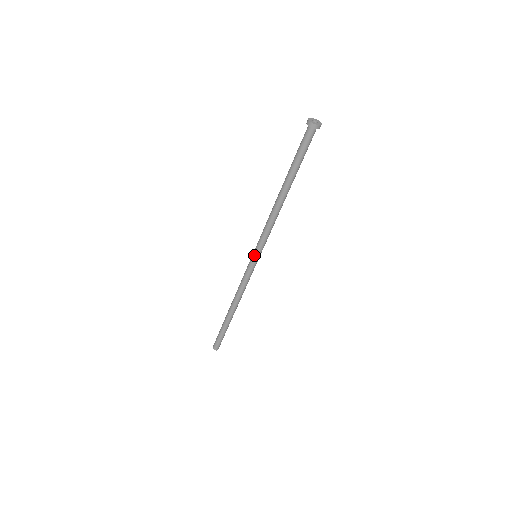
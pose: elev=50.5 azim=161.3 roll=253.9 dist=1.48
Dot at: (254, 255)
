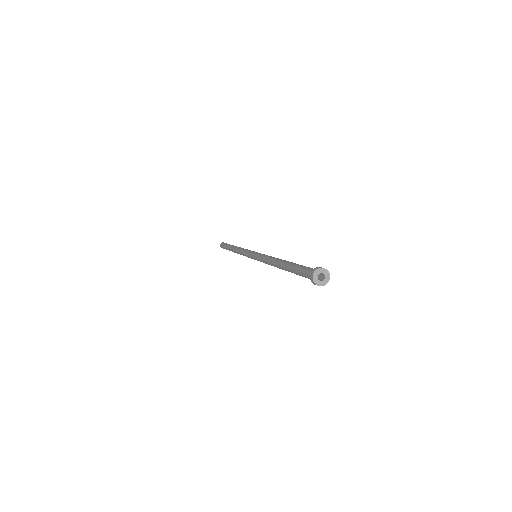
Dot at: (253, 257)
